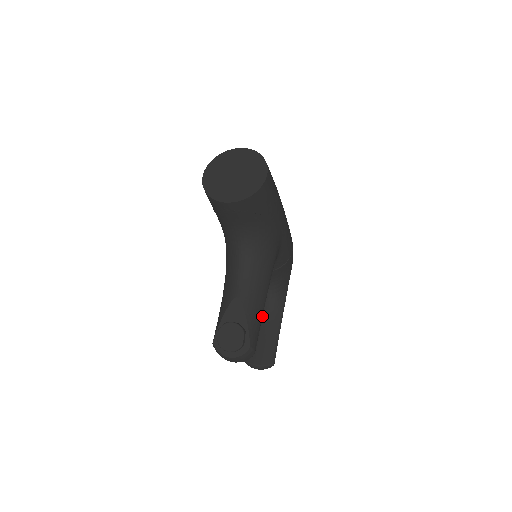
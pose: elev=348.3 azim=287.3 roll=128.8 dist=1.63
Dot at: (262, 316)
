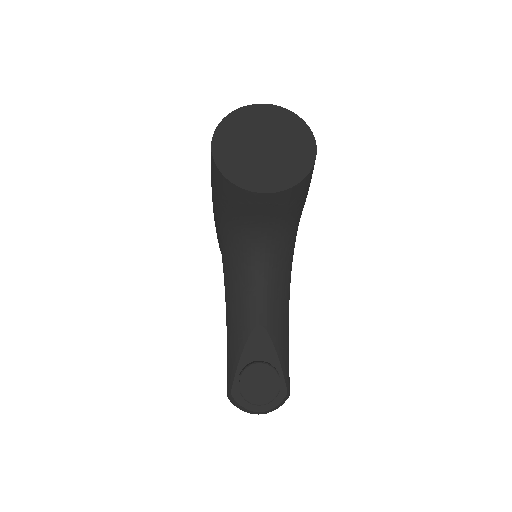
Dot at: occluded
